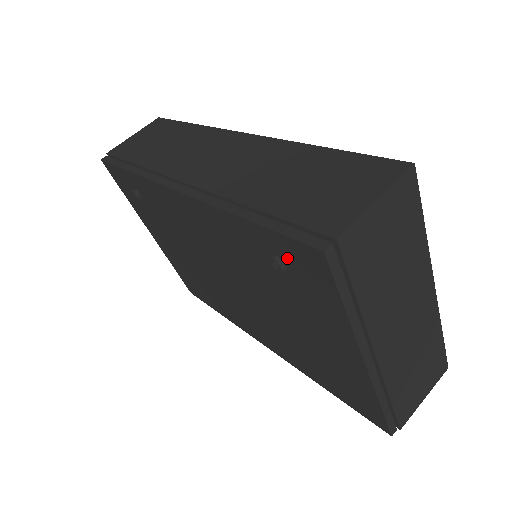
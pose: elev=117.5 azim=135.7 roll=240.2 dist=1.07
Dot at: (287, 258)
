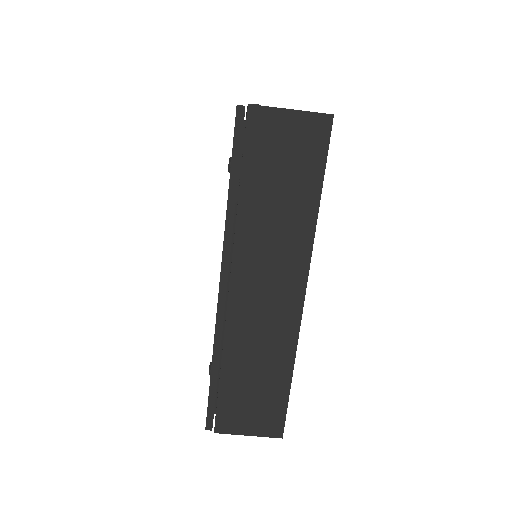
Dot at: occluded
